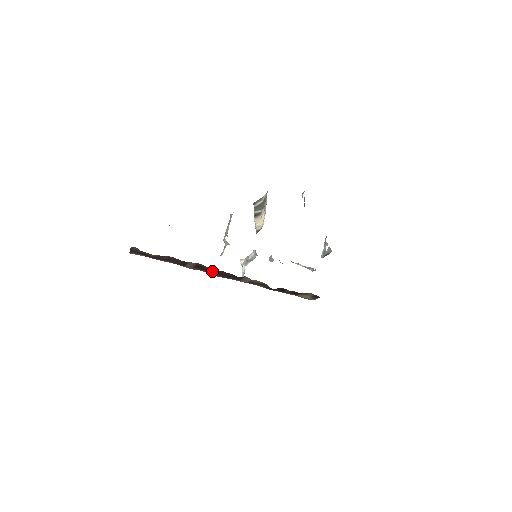
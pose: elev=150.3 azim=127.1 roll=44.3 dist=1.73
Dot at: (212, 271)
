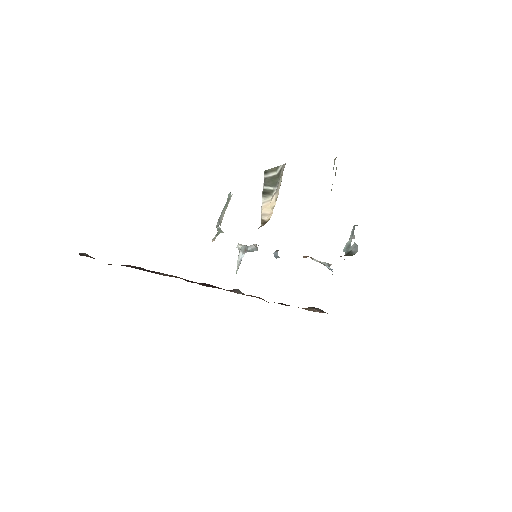
Dot at: (193, 282)
